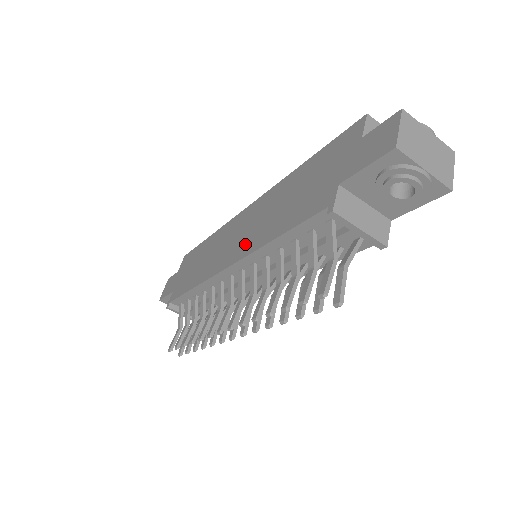
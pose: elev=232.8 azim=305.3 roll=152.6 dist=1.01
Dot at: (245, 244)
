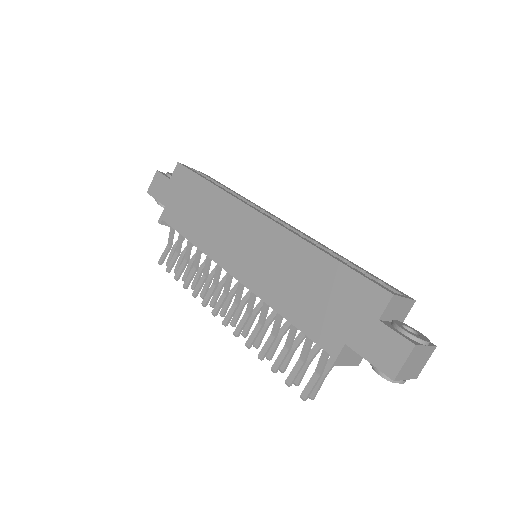
Dot at: (252, 272)
